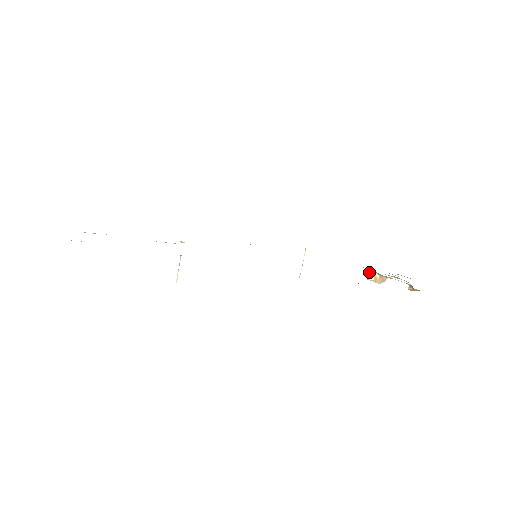
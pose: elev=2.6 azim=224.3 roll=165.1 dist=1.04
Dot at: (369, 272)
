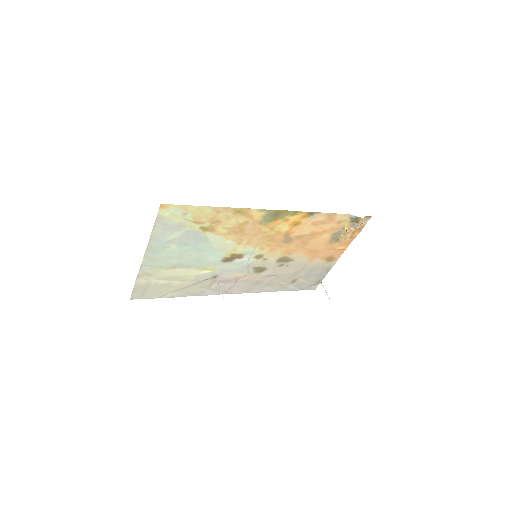
Dot at: (341, 241)
